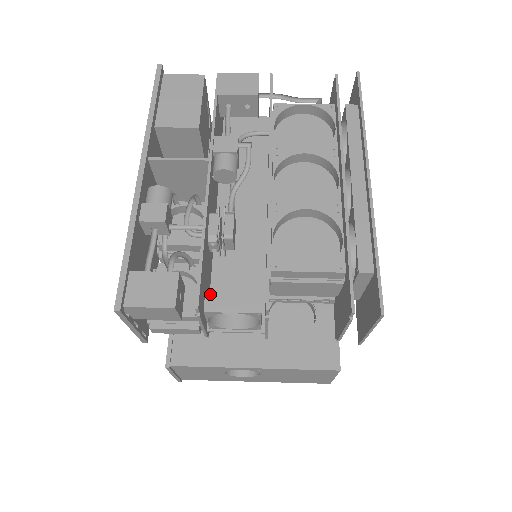
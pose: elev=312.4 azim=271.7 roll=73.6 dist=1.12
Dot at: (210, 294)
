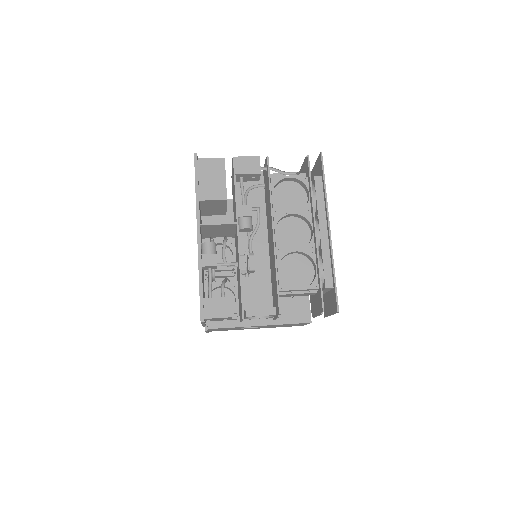
Dot at: occluded
